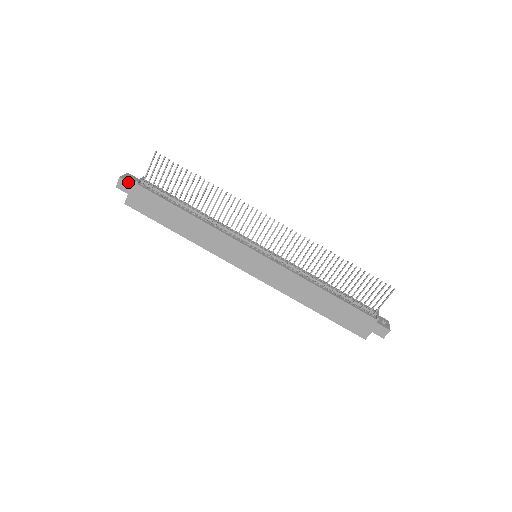
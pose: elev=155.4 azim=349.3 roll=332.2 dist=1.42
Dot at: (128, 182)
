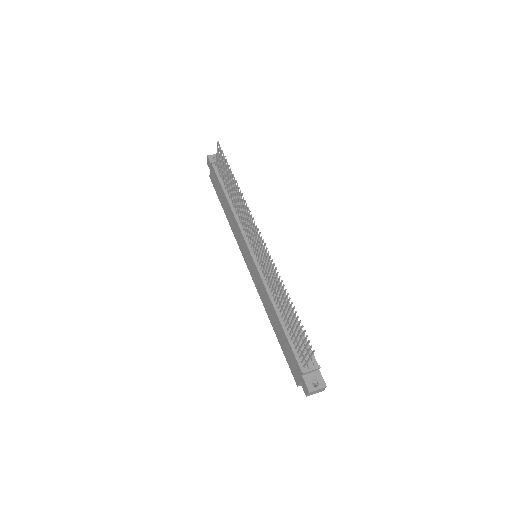
Dot at: (210, 161)
